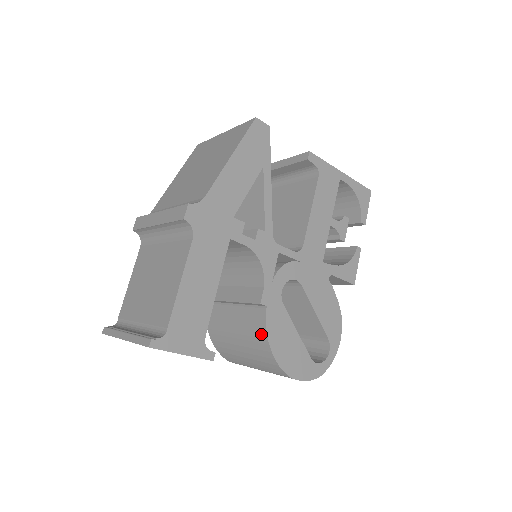
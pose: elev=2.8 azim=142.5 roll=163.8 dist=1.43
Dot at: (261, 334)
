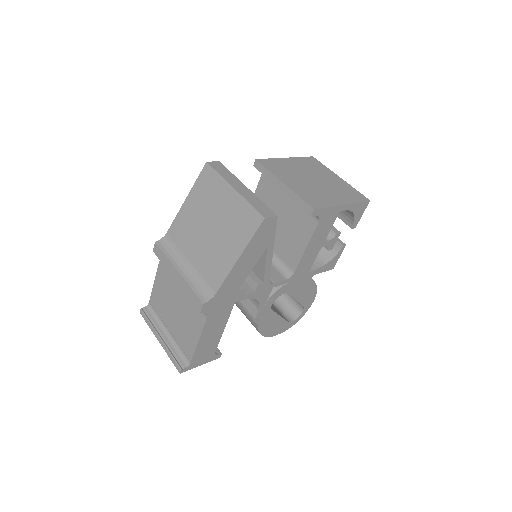
Dot at: (254, 325)
